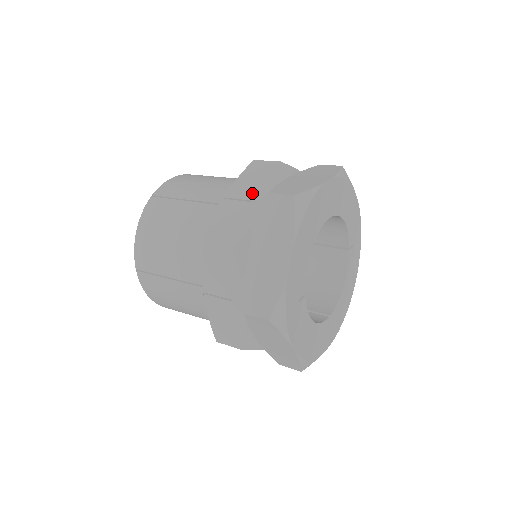
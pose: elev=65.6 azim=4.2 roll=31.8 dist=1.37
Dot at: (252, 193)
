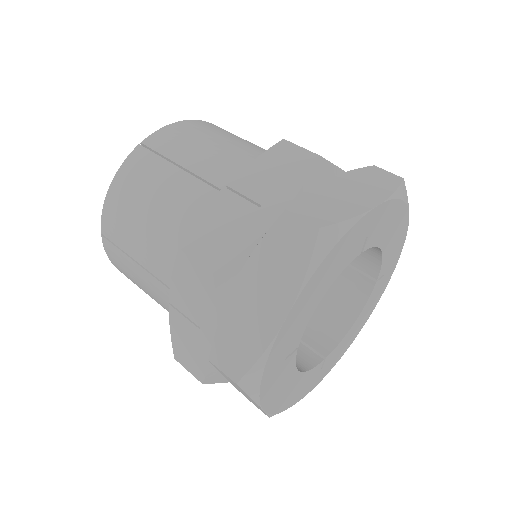
Dot at: (265, 193)
